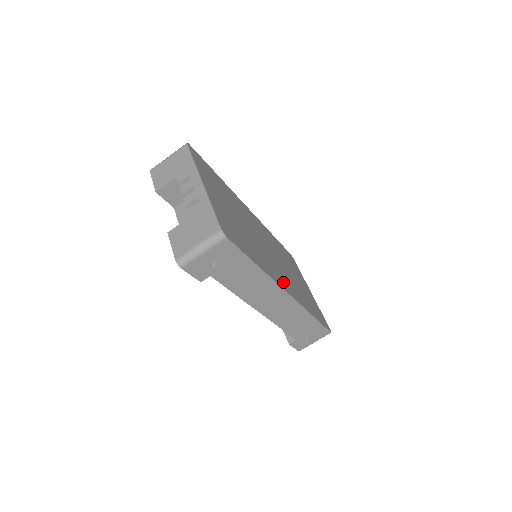
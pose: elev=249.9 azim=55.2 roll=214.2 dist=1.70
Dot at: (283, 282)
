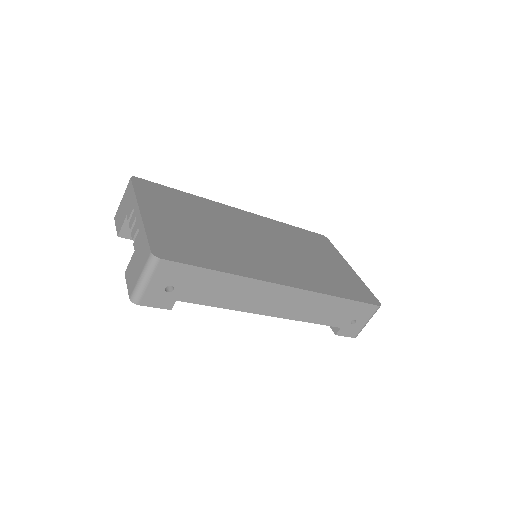
Dot at: (279, 275)
